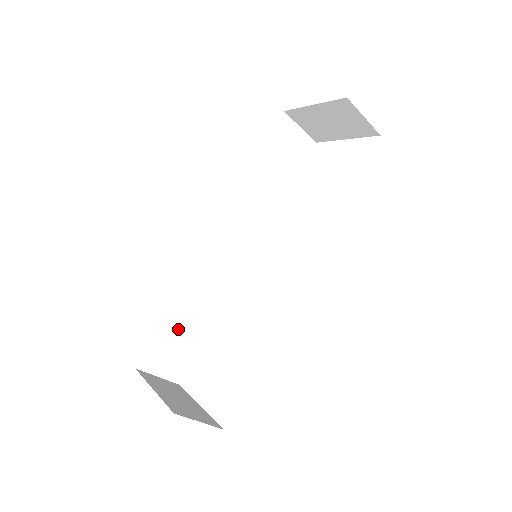
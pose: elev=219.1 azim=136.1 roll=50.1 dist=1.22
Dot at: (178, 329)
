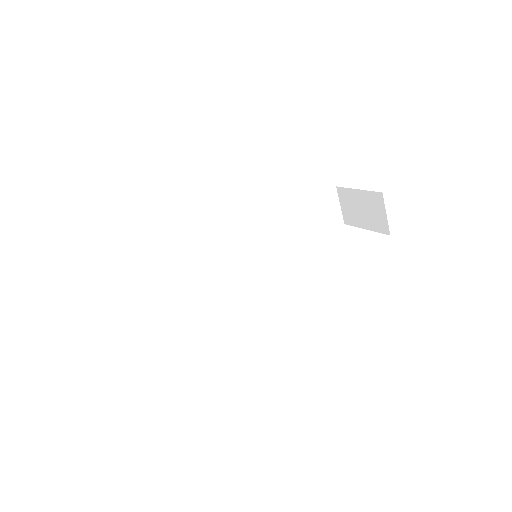
Dot at: (166, 272)
